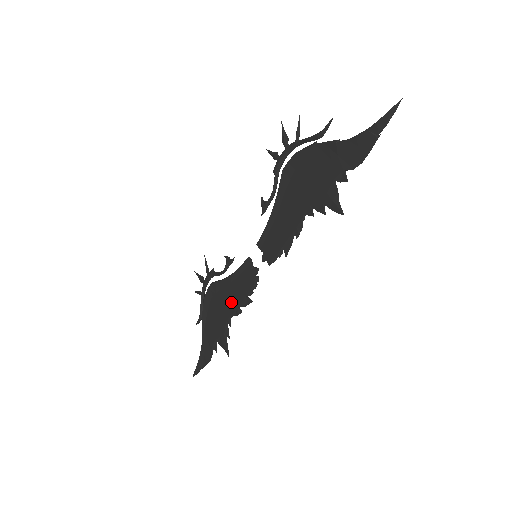
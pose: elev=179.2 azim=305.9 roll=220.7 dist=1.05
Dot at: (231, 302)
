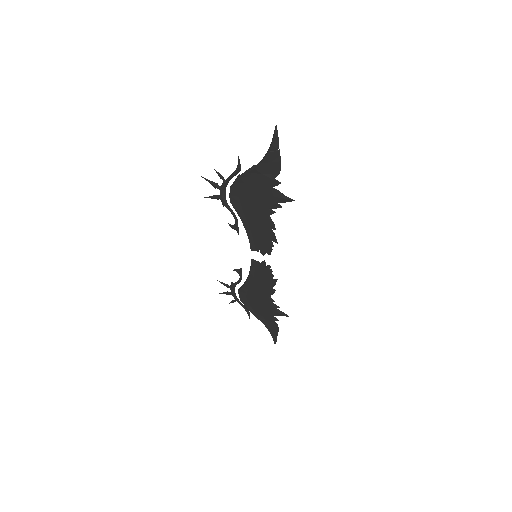
Dot at: (263, 290)
